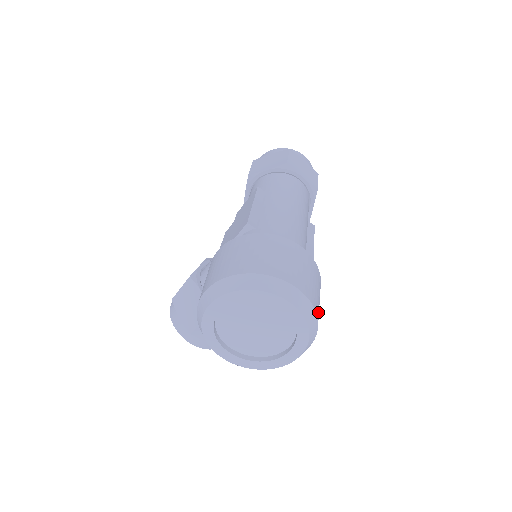
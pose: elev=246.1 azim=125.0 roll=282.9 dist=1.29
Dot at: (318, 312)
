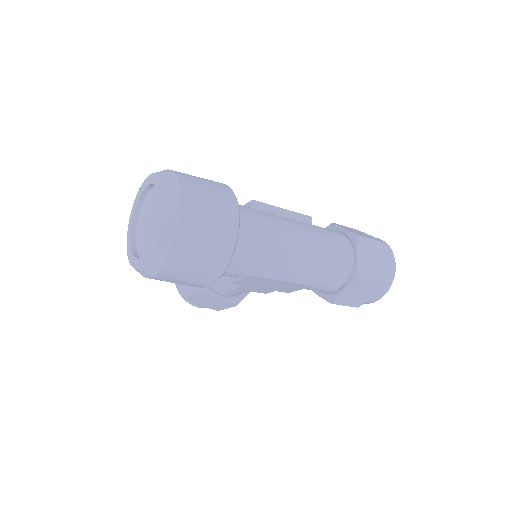
Dot at: (181, 254)
